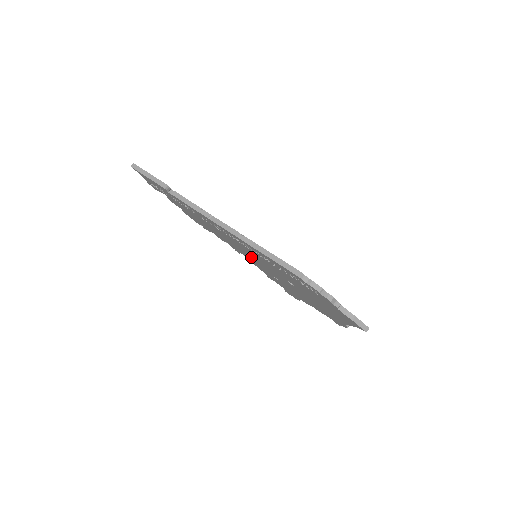
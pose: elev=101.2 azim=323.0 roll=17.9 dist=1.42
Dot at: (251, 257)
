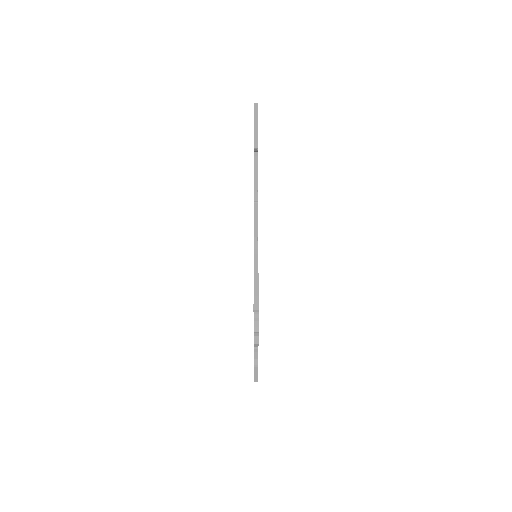
Dot at: occluded
